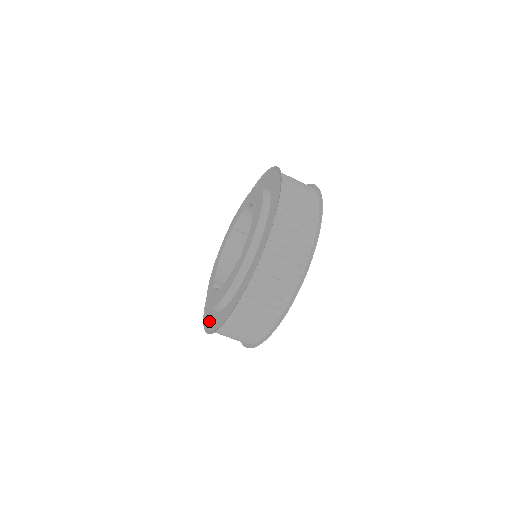
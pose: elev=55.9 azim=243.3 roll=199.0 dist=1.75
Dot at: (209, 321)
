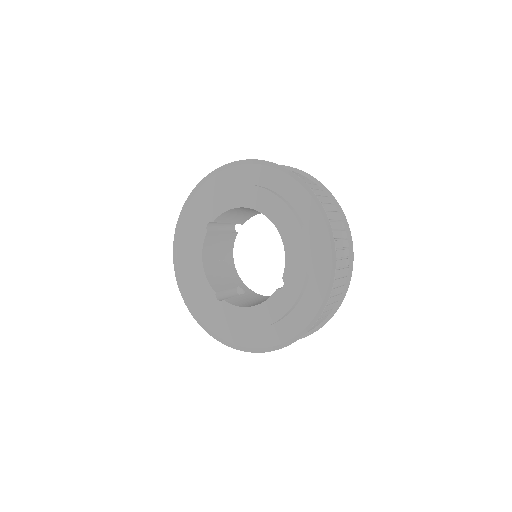
Dot at: (220, 331)
